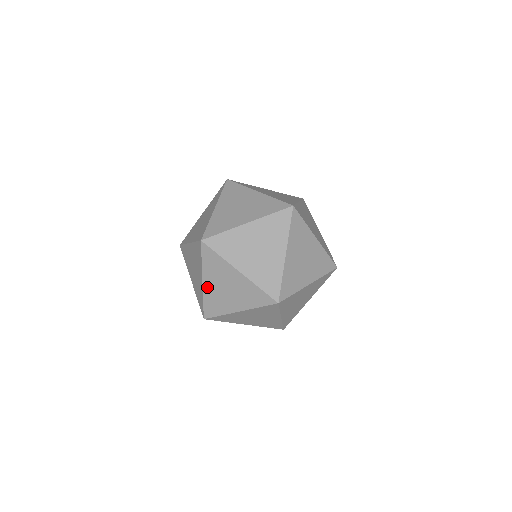
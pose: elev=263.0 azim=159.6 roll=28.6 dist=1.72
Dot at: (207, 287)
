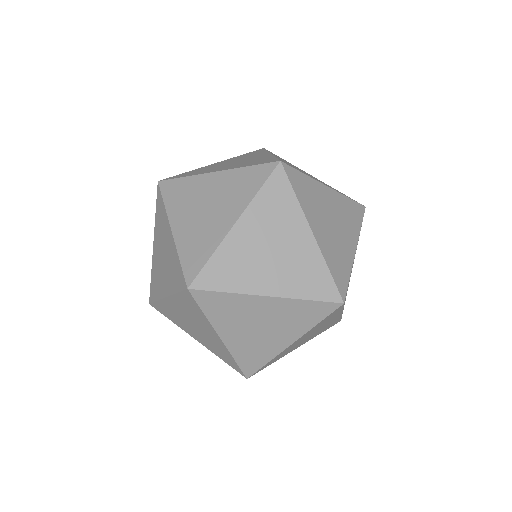
Dot at: (237, 235)
